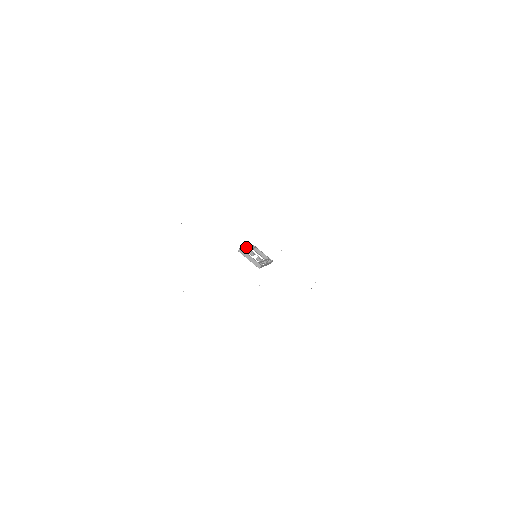
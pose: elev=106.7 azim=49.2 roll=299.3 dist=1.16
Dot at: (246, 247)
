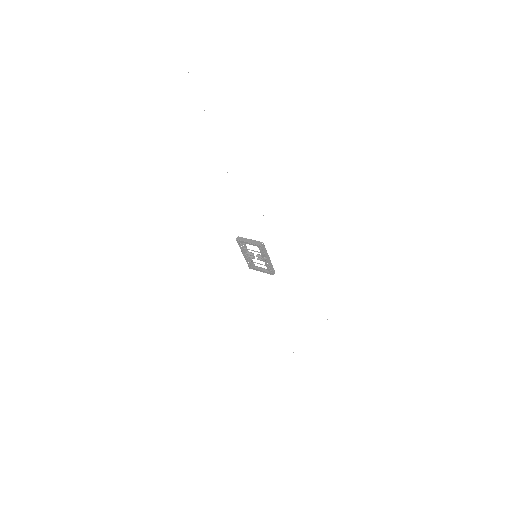
Dot at: (244, 251)
